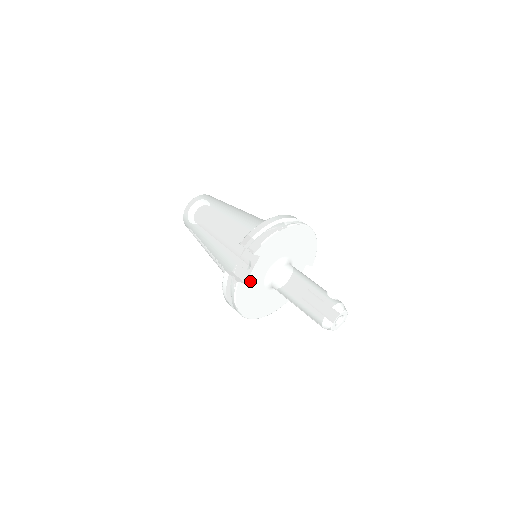
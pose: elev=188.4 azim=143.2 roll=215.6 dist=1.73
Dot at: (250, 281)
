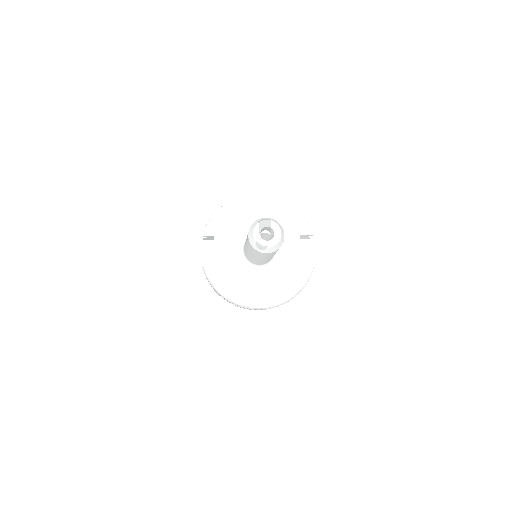
Dot at: (220, 264)
